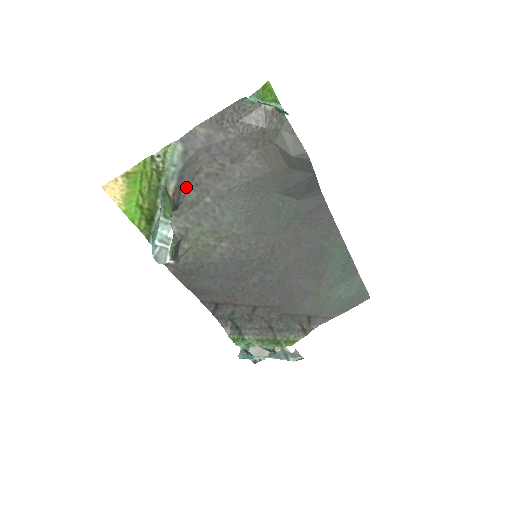
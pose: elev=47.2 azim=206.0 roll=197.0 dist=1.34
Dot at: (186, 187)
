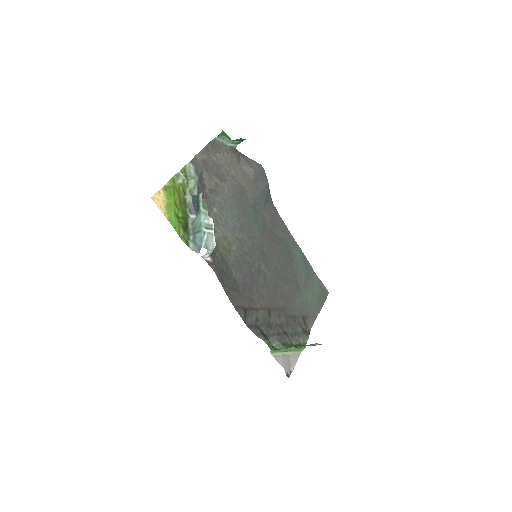
Dot at: (202, 198)
